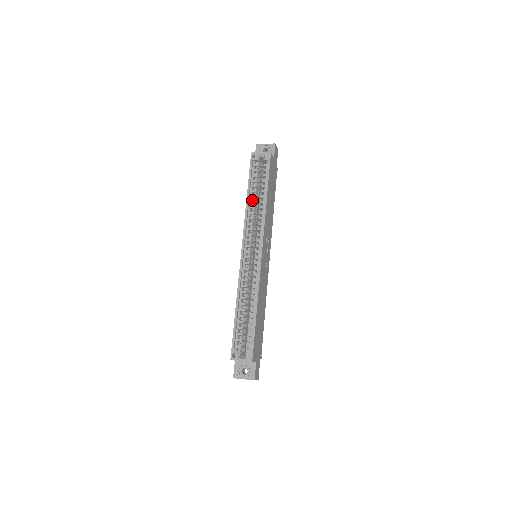
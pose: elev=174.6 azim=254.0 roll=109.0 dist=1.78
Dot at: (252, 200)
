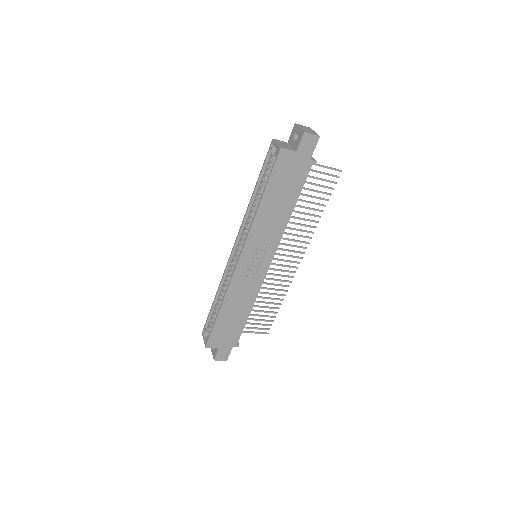
Dot at: occluded
